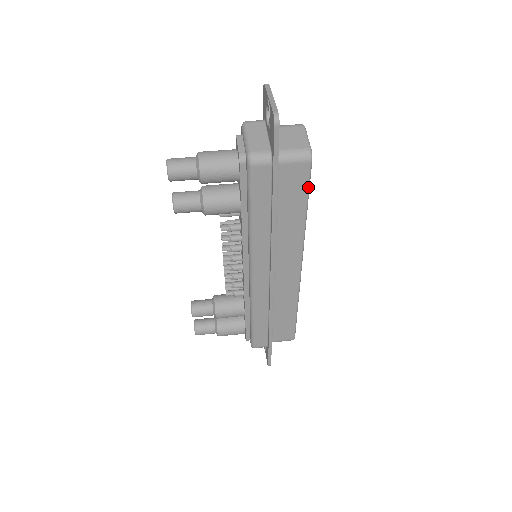
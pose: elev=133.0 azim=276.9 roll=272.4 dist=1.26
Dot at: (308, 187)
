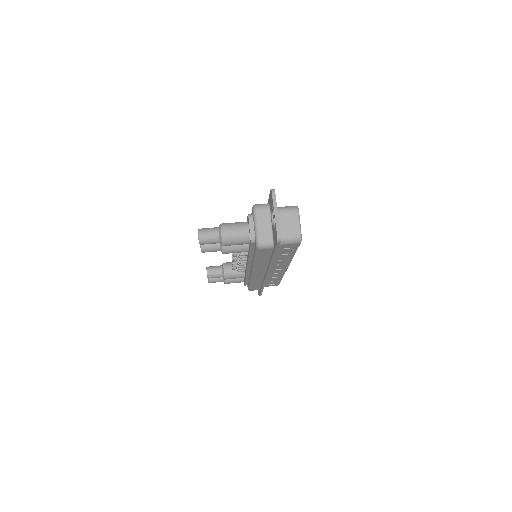
Dot at: occluded
